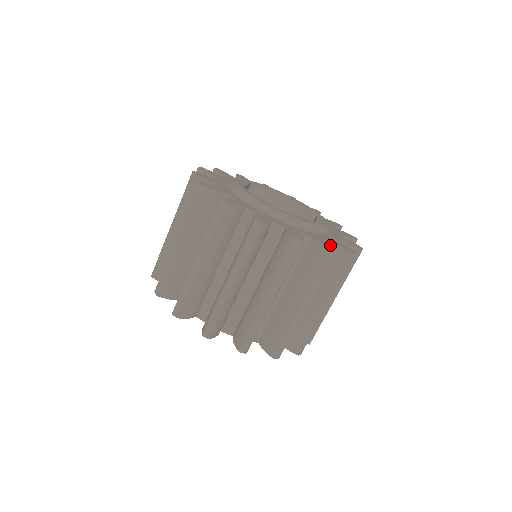
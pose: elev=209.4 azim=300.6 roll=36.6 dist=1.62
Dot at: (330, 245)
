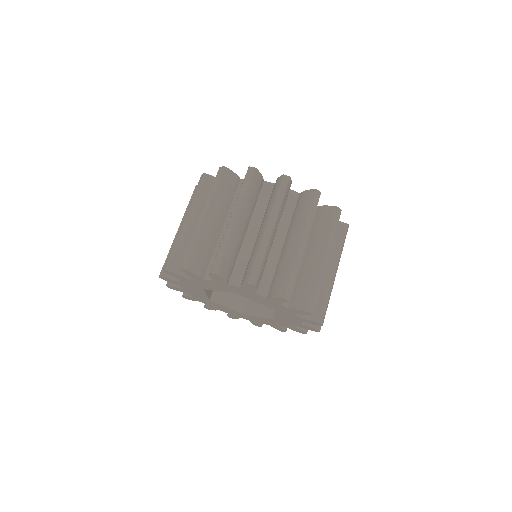
Dot at: occluded
